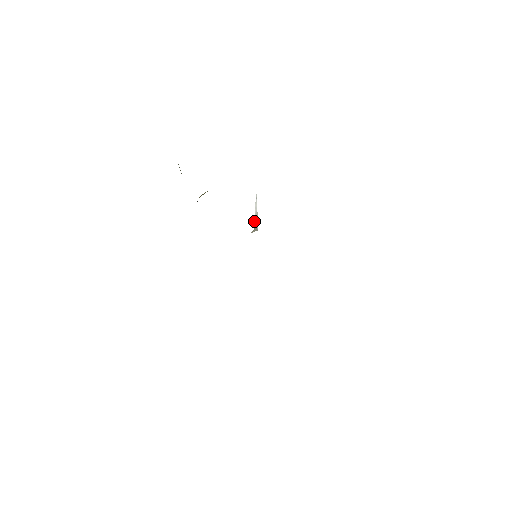
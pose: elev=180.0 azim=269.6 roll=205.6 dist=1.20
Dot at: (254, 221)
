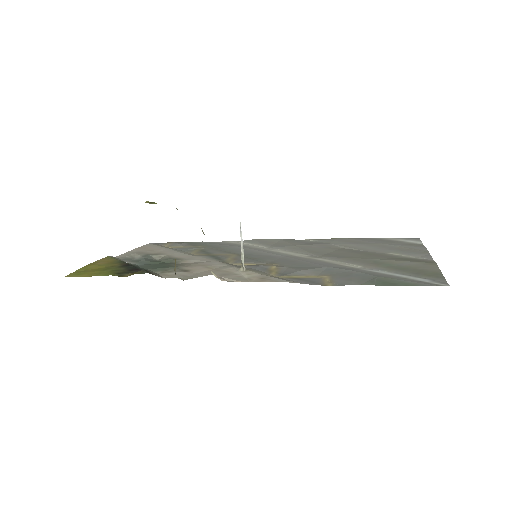
Dot at: occluded
